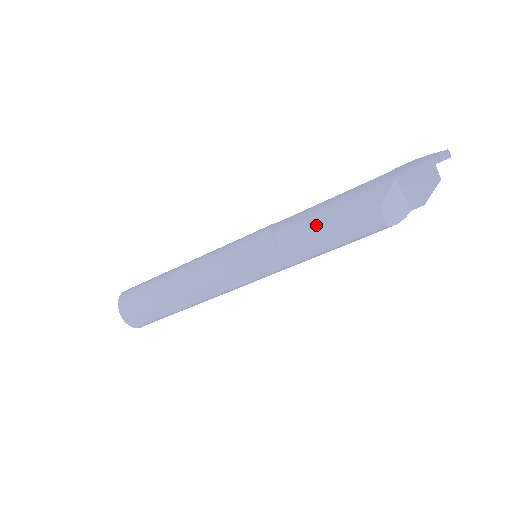
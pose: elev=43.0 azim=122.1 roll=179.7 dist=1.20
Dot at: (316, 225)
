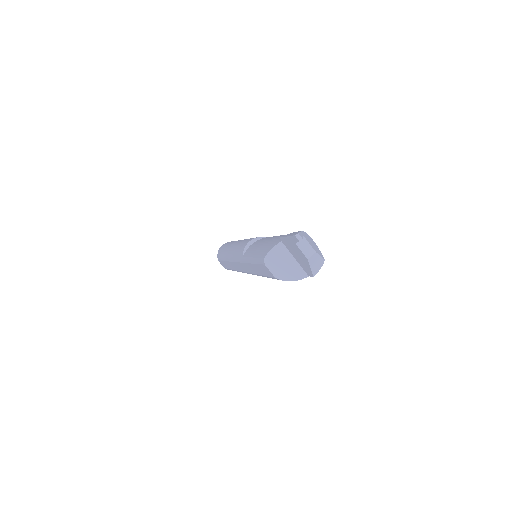
Dot at: (253, 251)
